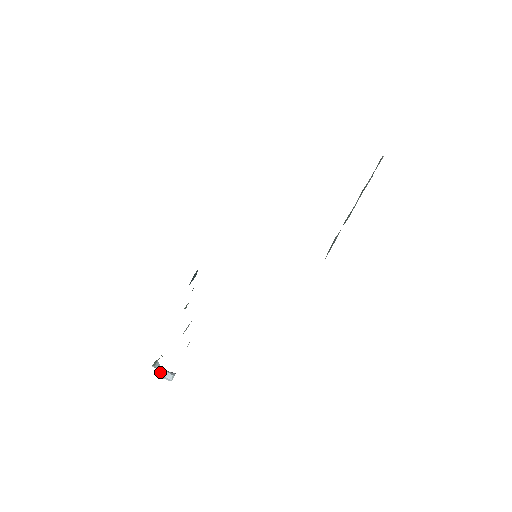
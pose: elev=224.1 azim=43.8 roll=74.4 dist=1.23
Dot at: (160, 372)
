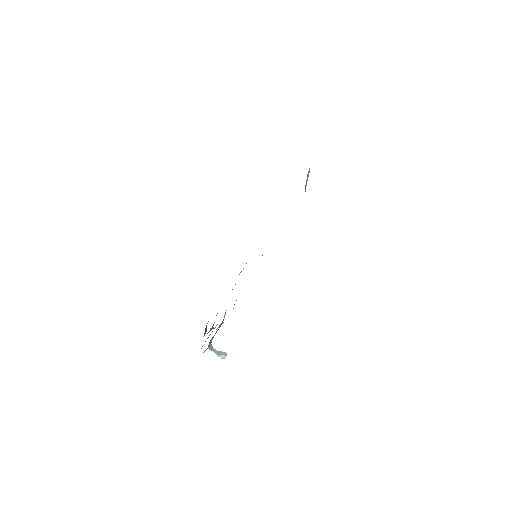
Dot at: (215, 353)
